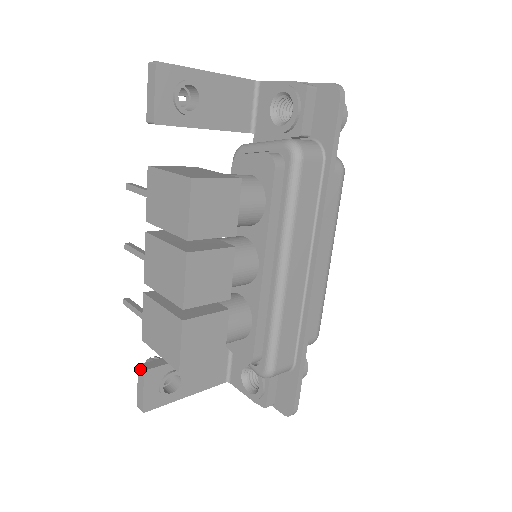
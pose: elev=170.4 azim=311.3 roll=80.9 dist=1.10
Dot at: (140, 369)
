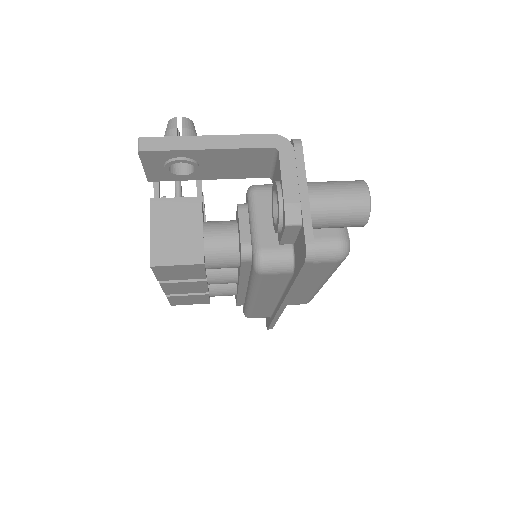
Dot at: occluded
